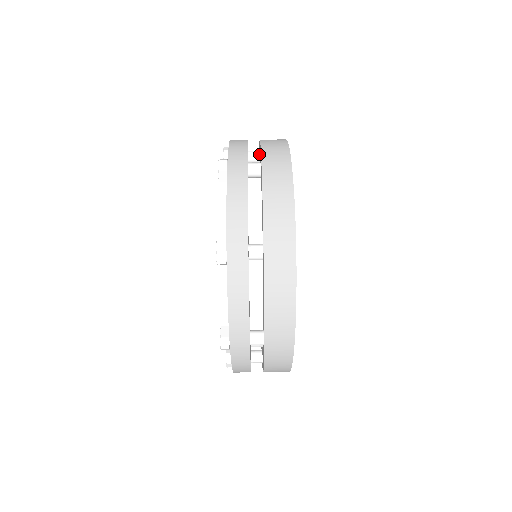
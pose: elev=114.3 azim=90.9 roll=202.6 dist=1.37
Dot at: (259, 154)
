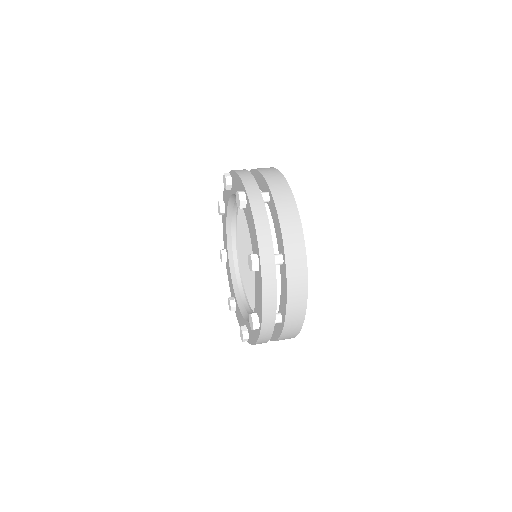
Dot at: occluded
